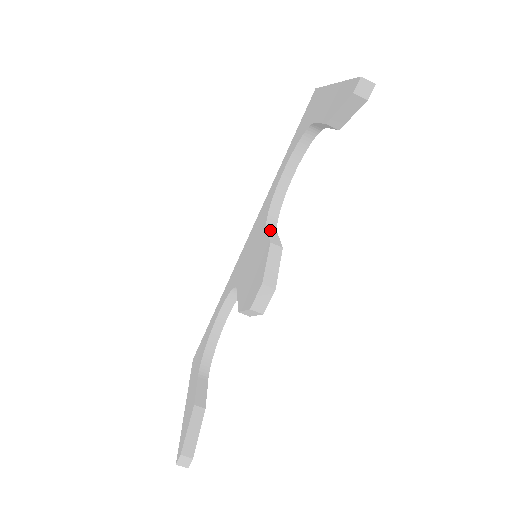
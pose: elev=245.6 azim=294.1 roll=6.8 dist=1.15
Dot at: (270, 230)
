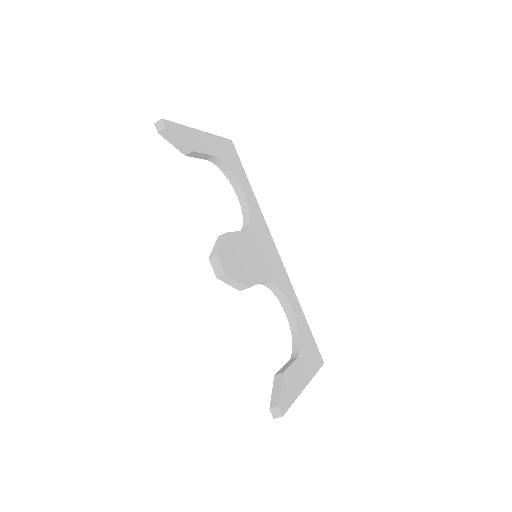
Dot at: occluded
